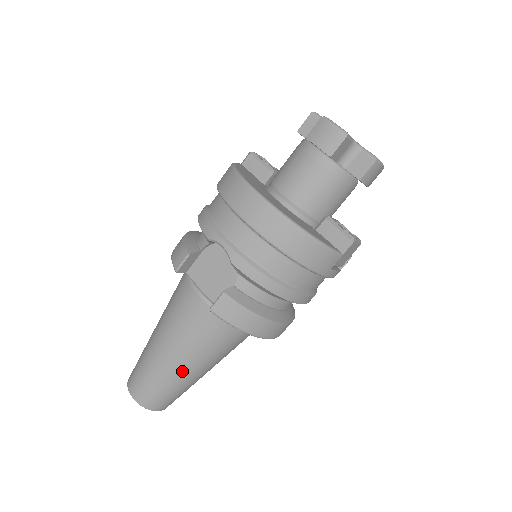
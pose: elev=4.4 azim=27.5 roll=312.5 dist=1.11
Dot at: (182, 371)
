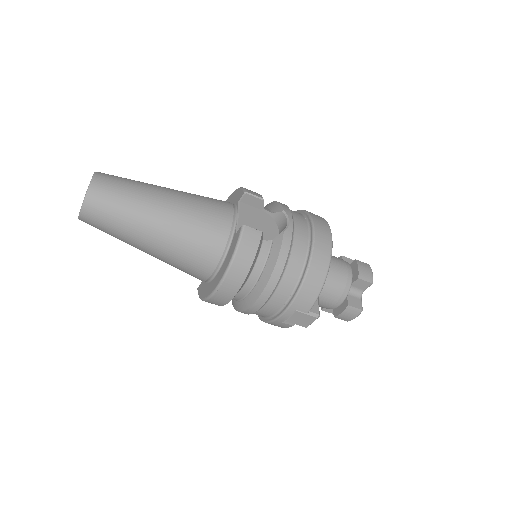
Dot at: (152, 220)
